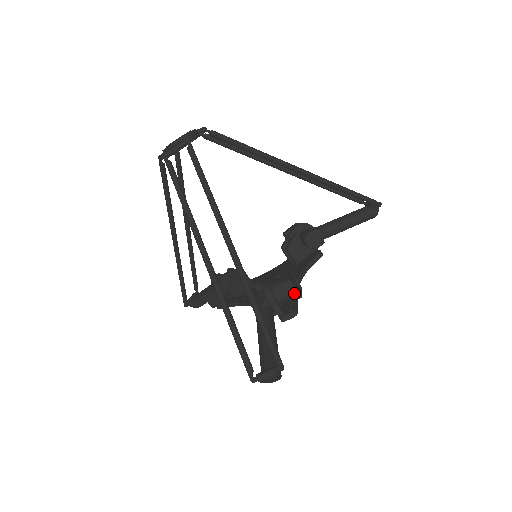
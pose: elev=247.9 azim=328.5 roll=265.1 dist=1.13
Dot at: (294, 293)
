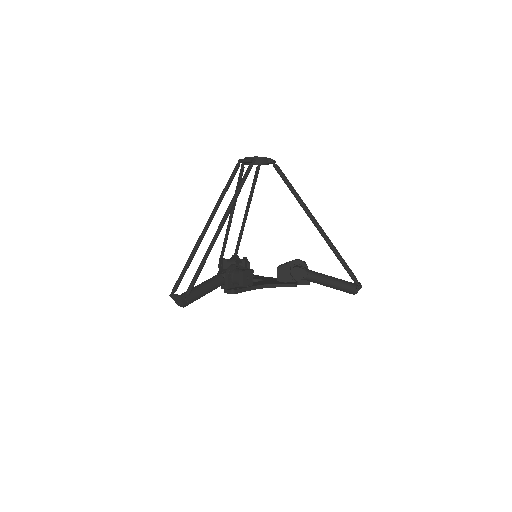
Dot at: (241, 281)
